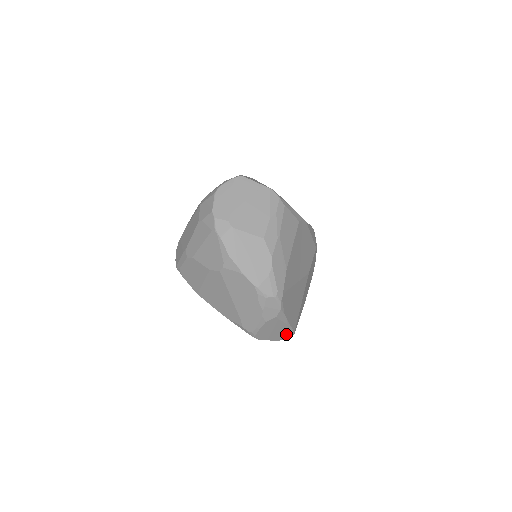
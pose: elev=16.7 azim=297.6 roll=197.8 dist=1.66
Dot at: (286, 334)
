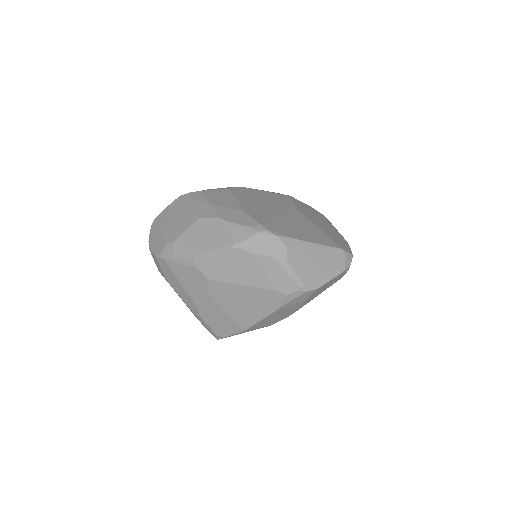
Dot at: (336, 258)
